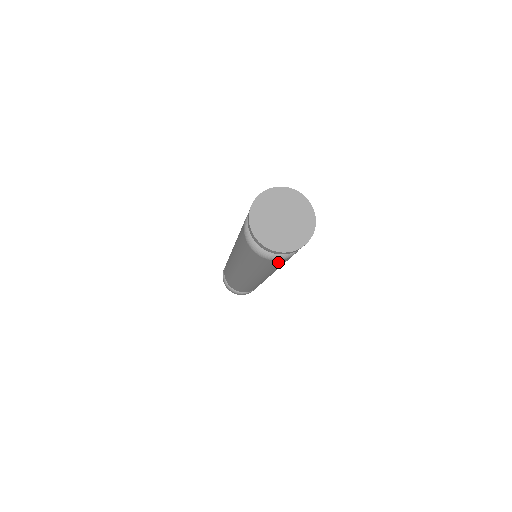
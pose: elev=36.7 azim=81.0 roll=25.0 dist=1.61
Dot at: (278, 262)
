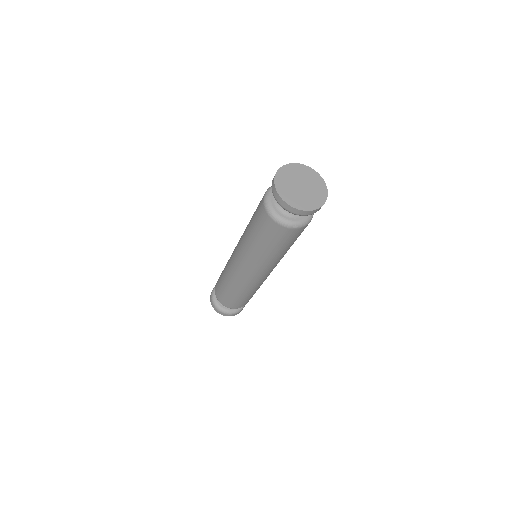
Dot at: (286, 233)
